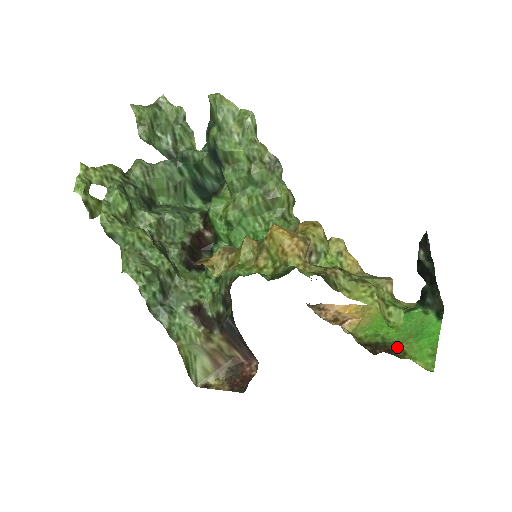
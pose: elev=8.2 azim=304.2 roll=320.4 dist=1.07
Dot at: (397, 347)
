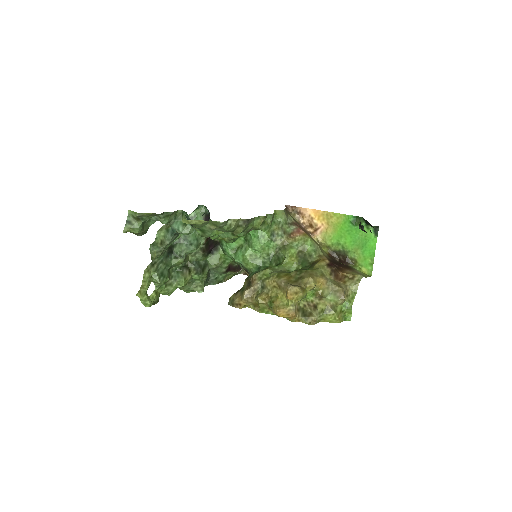
Dot at: (351, 256)
